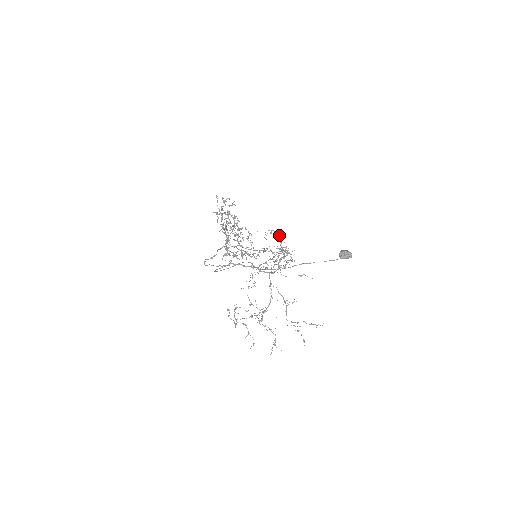
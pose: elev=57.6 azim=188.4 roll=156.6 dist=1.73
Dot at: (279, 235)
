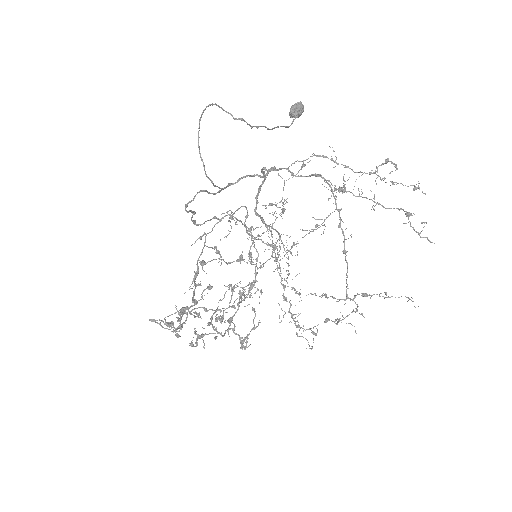
Dot at: occluded
